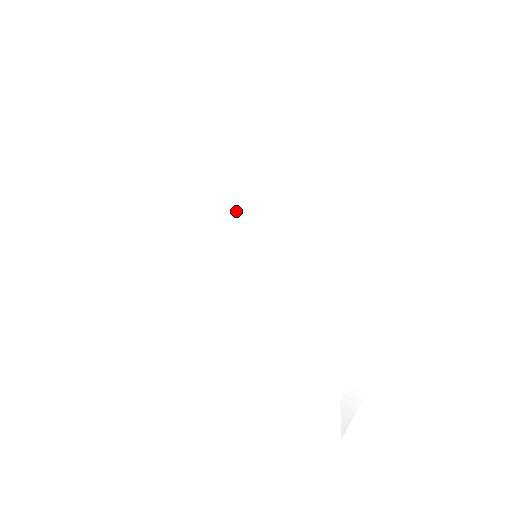
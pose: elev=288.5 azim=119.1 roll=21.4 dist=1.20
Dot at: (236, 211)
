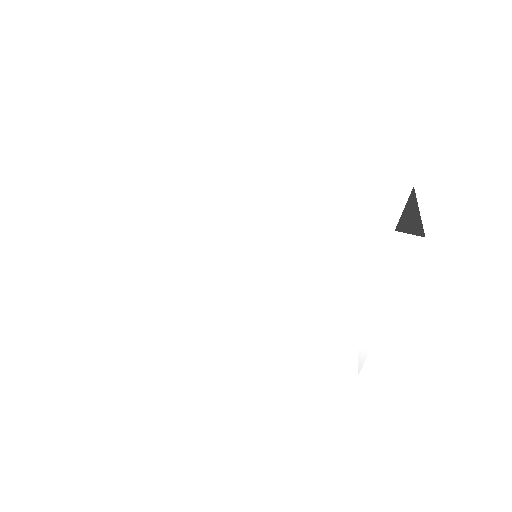
Dot at: (226, 254)
